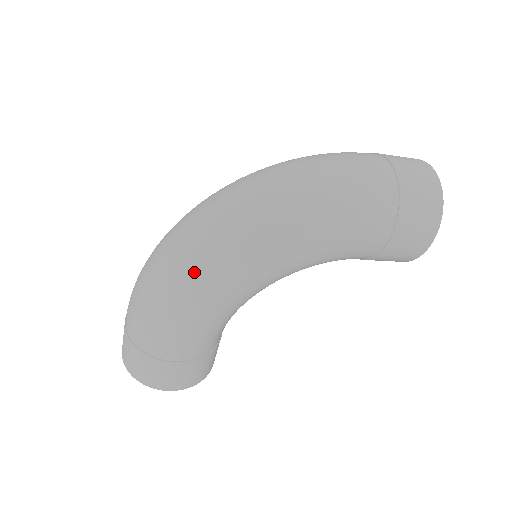
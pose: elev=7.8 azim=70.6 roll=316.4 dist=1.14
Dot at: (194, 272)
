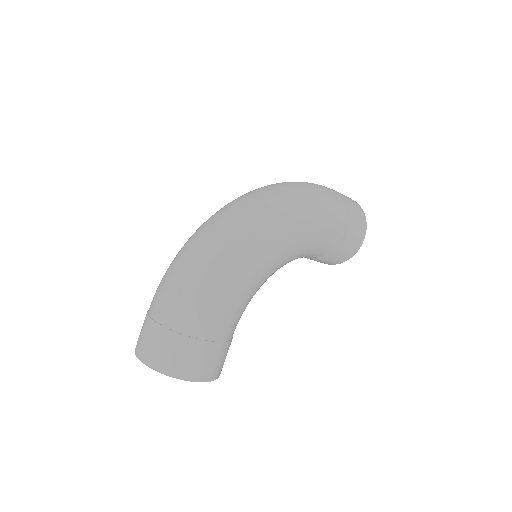
Dot at: (241, 246)
